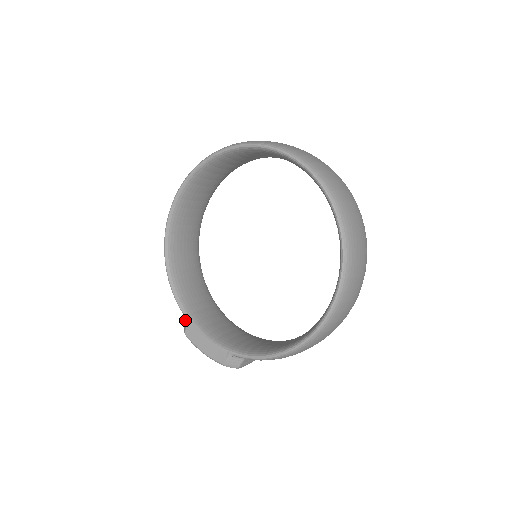
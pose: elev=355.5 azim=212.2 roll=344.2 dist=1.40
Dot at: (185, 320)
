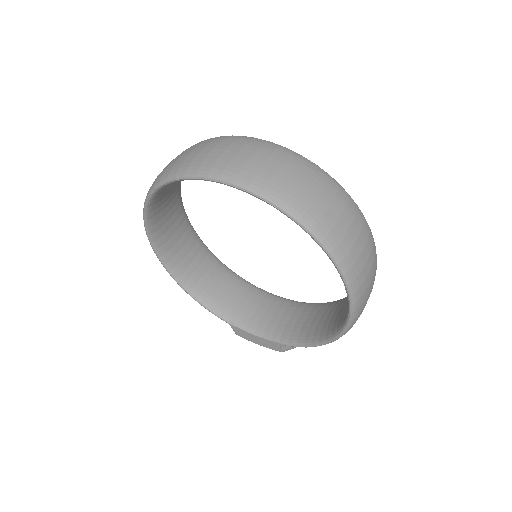
Dot at: (229, 324)
